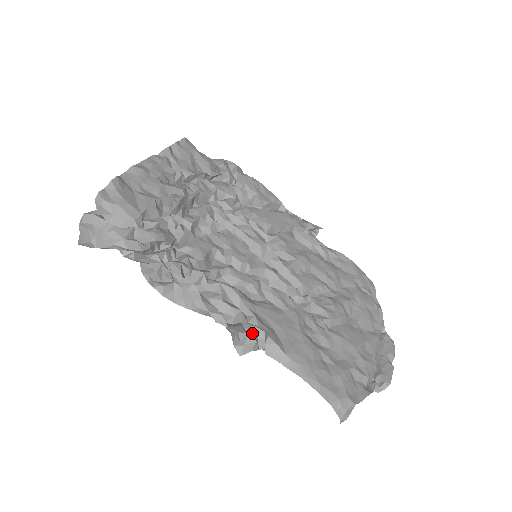
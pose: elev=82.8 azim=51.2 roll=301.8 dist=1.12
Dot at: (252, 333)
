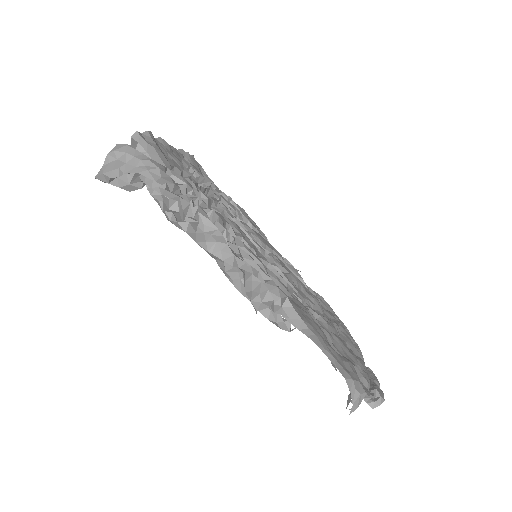
Dot at: occluded
